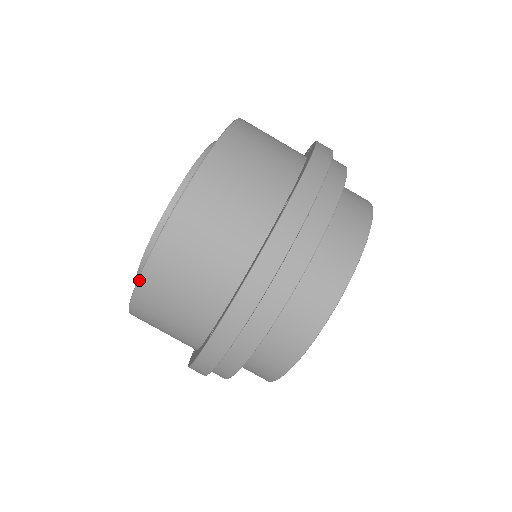
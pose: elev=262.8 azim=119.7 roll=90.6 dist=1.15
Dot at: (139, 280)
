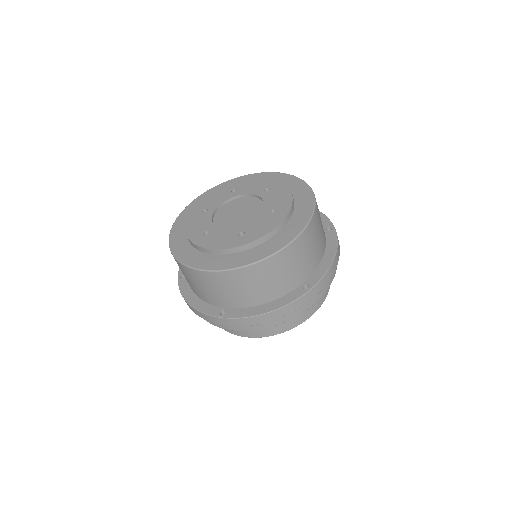
Dot at: (169, 241)
